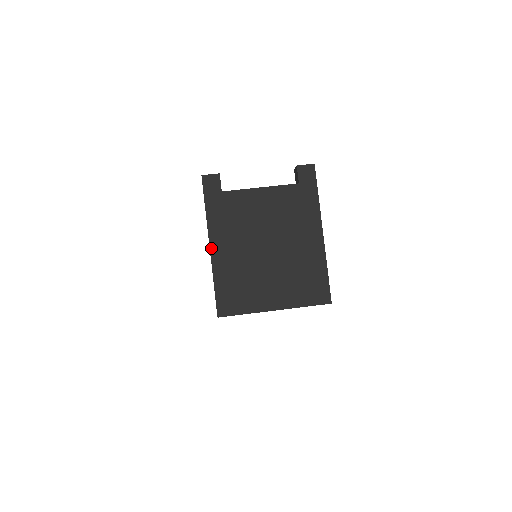
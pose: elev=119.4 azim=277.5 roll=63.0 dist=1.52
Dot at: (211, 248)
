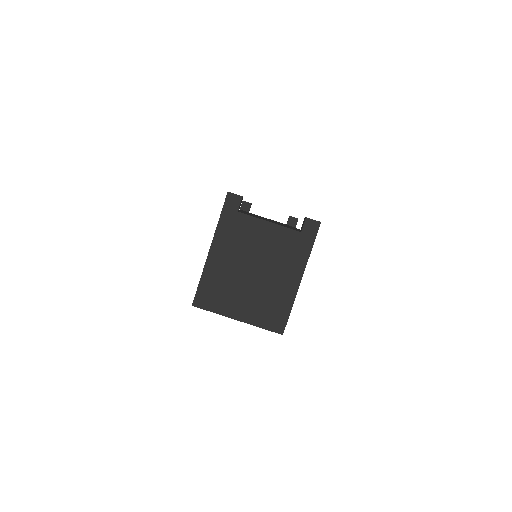
Dot at: (210, 251)
